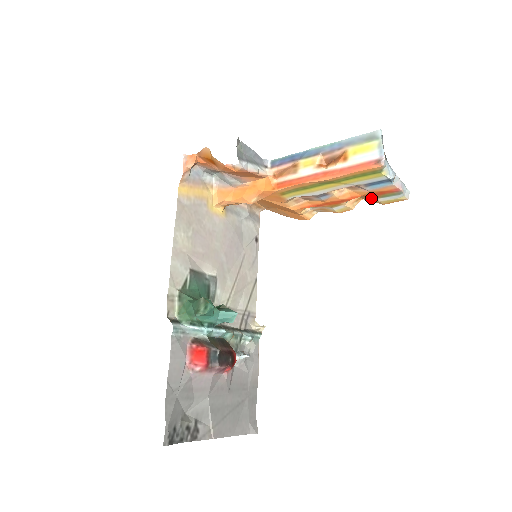
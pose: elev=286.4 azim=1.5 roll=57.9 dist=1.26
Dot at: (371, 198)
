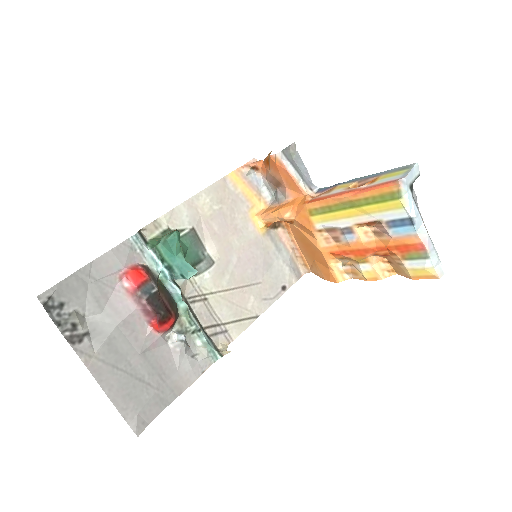
Dot at: (398, 260)
